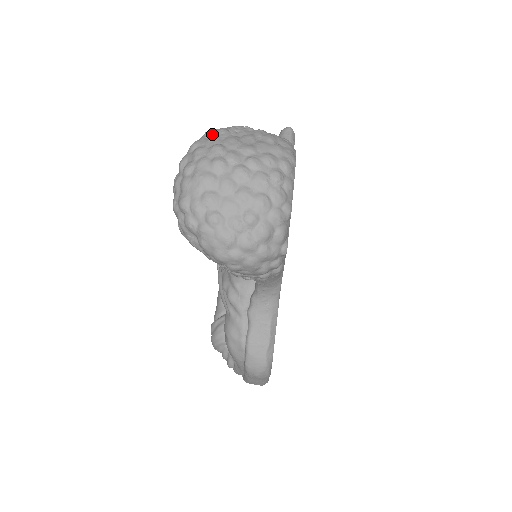
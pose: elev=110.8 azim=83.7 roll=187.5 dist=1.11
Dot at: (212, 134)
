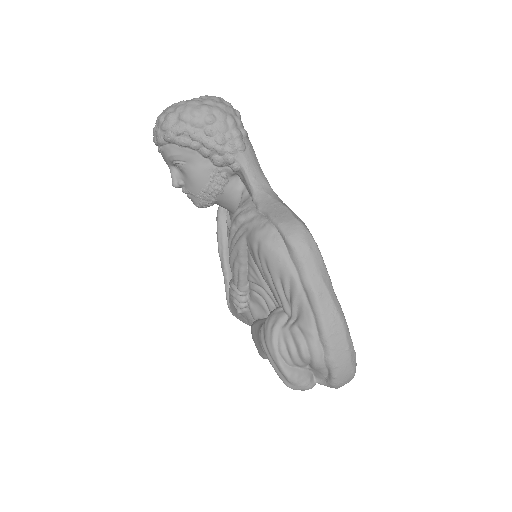
Dot at: occluded
